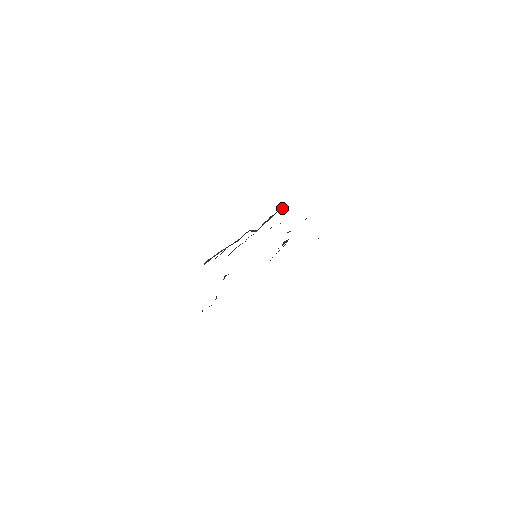
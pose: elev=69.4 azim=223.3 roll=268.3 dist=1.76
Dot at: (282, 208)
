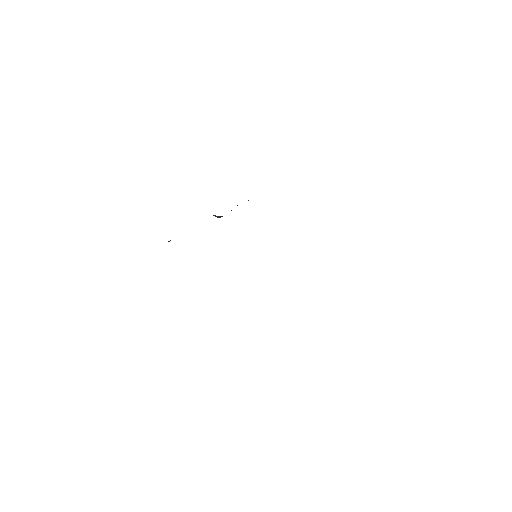
Dot at: occluded
